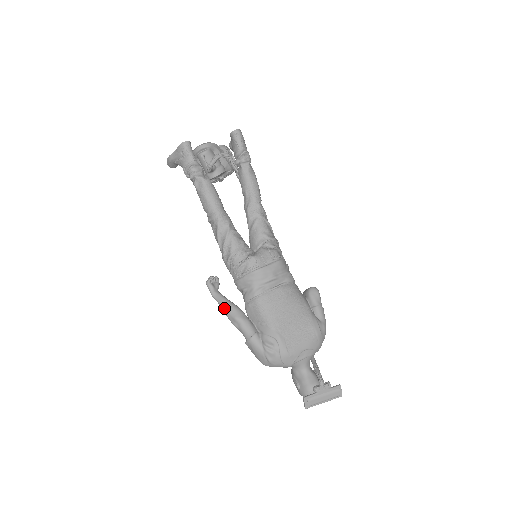
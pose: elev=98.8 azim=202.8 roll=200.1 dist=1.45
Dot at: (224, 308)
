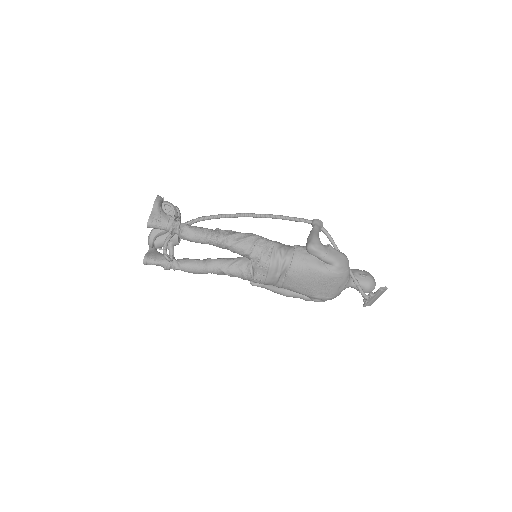
Dot at: occluded
